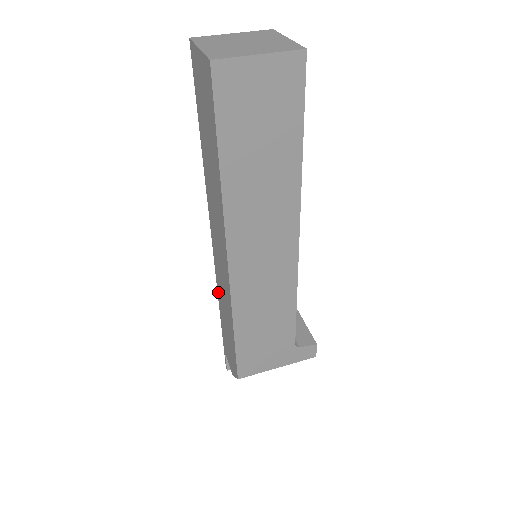
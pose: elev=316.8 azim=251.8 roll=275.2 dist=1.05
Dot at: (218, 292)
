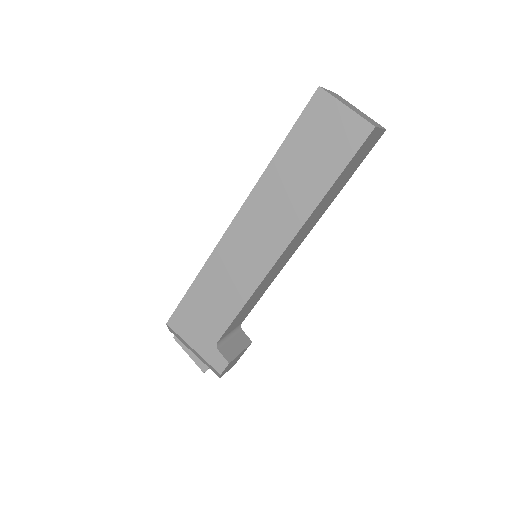
Dot at: occluded
